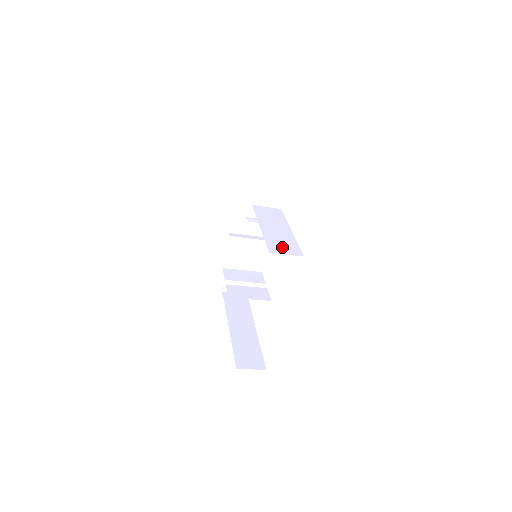
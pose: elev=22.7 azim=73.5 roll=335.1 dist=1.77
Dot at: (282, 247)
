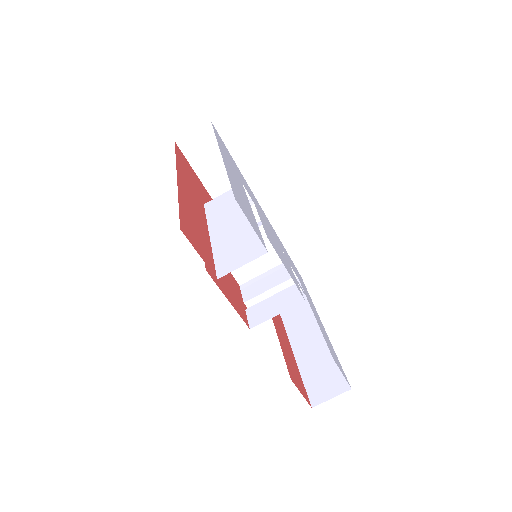
Dot at: (236, 256)
